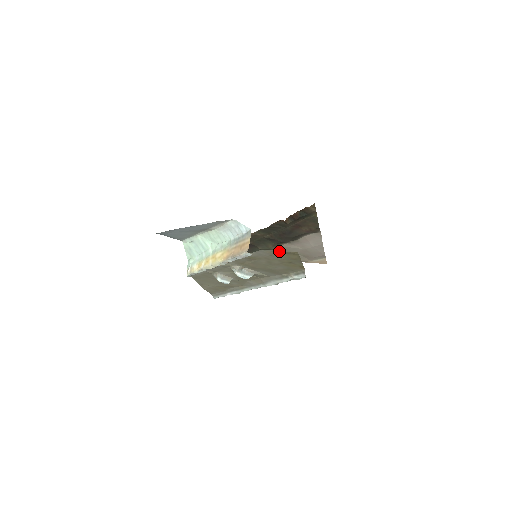
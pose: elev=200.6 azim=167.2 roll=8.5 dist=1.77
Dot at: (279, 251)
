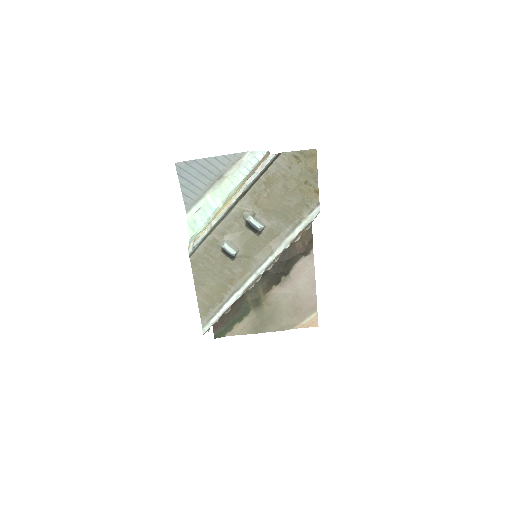
Dot at: (298, 153)
